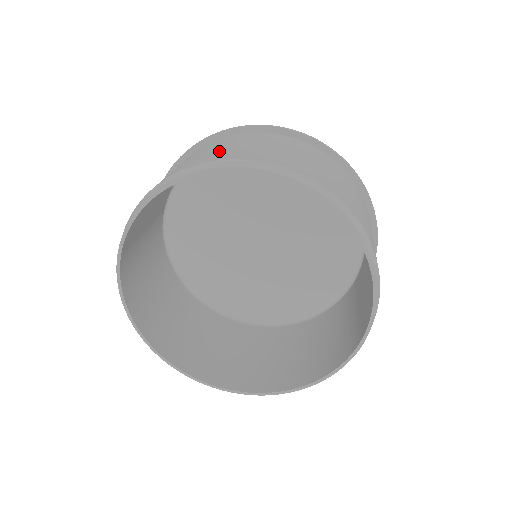
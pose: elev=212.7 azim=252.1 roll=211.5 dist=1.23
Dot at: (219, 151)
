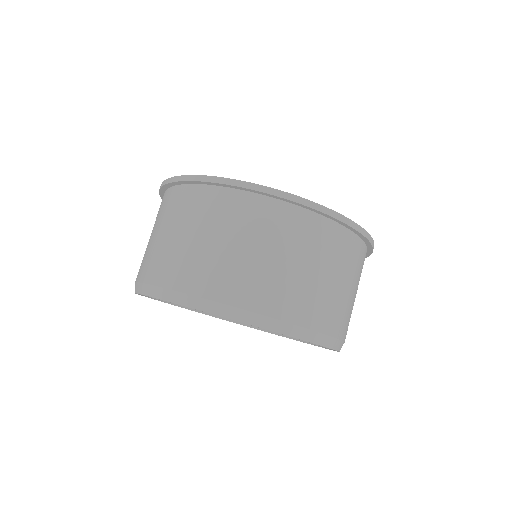
Dot at: occluded
